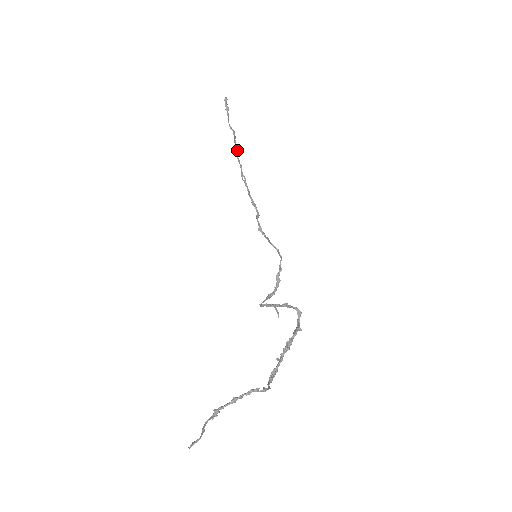
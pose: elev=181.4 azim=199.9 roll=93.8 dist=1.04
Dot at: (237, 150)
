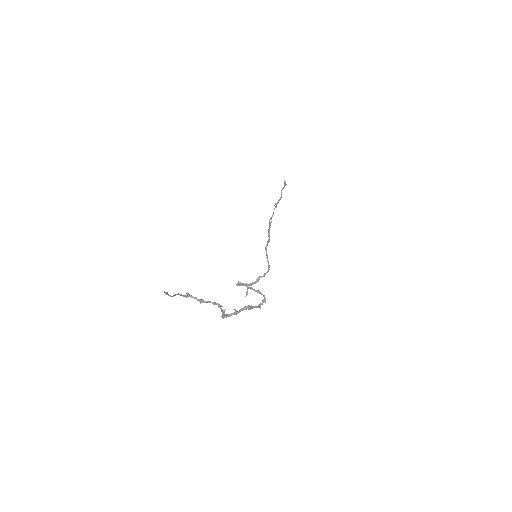
Dot at: occluded
